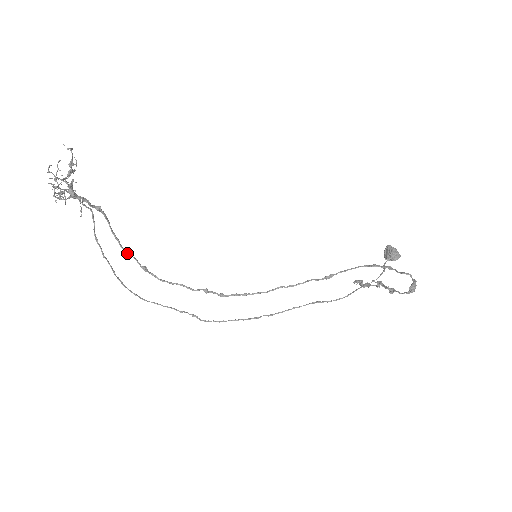
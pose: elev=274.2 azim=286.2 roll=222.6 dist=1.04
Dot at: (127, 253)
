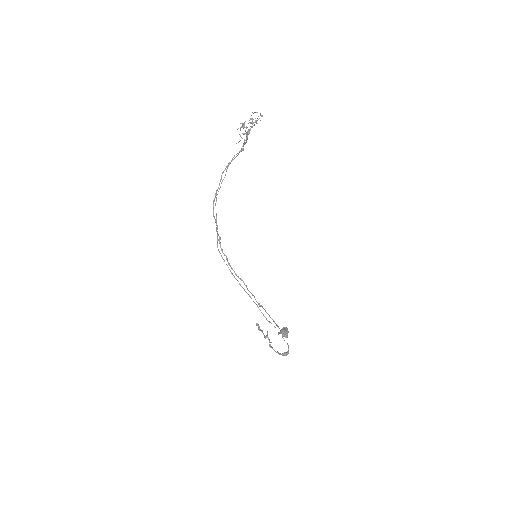
Dot at: (221, 179)
